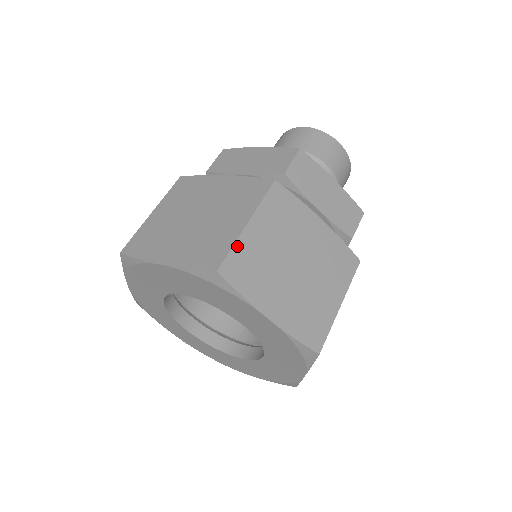
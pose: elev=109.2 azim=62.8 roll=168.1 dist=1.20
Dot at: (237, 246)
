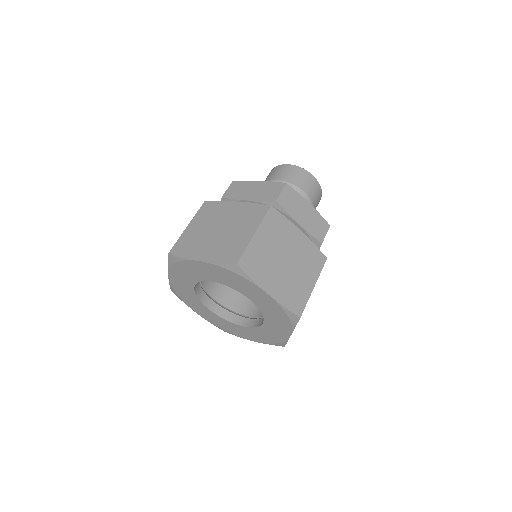
Dot at: (248, 249)
